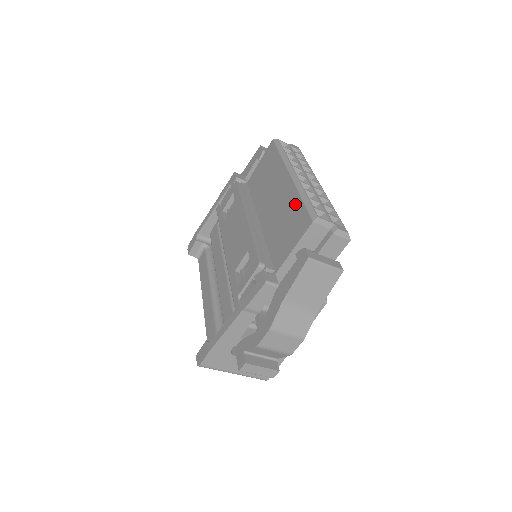
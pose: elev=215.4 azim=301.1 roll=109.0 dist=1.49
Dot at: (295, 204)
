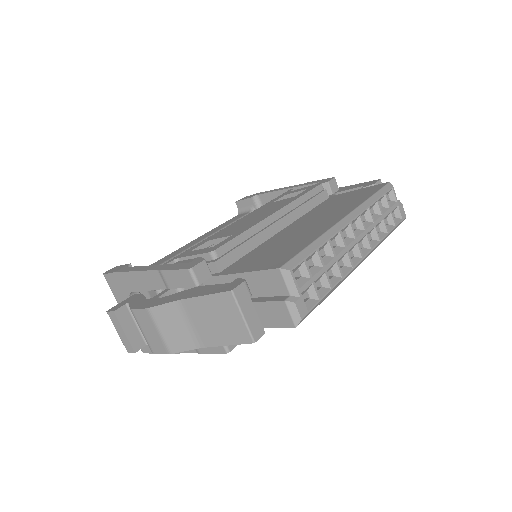
Dot at: (303, 242)
